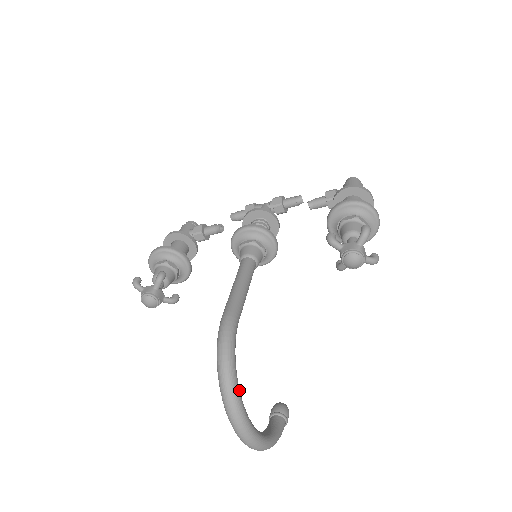
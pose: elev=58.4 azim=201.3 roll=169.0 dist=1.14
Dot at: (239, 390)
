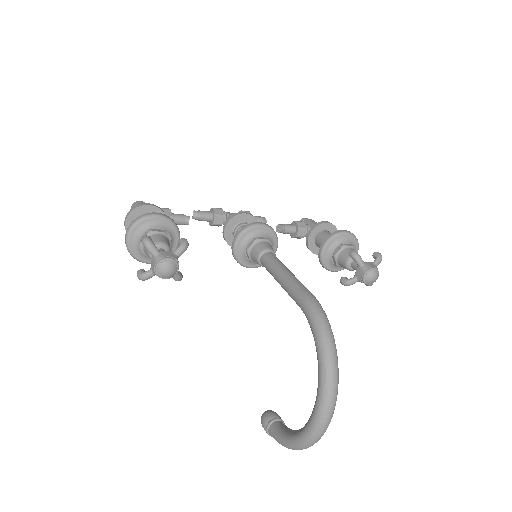
Dot at: occluded
